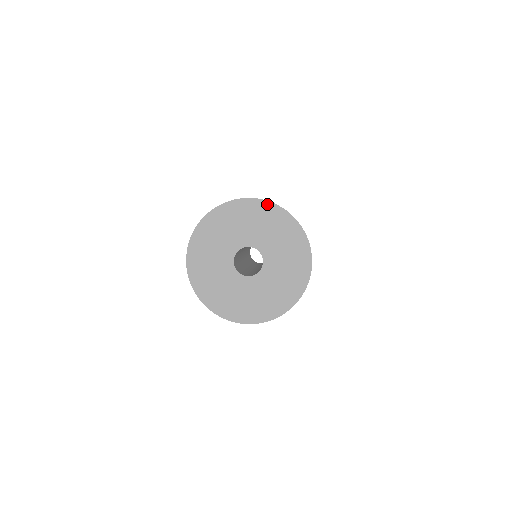
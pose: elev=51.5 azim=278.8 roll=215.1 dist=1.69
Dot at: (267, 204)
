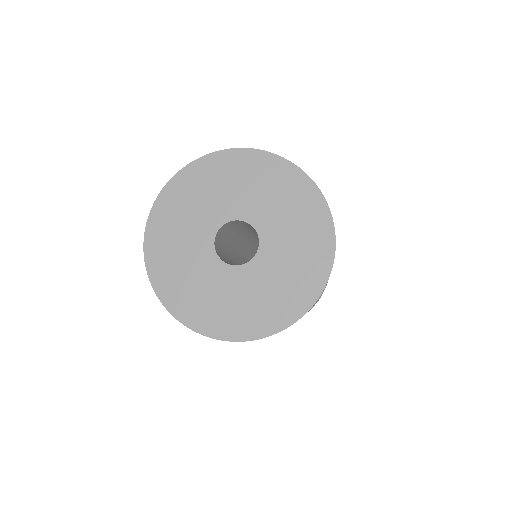
Dot at: (272, 158)
